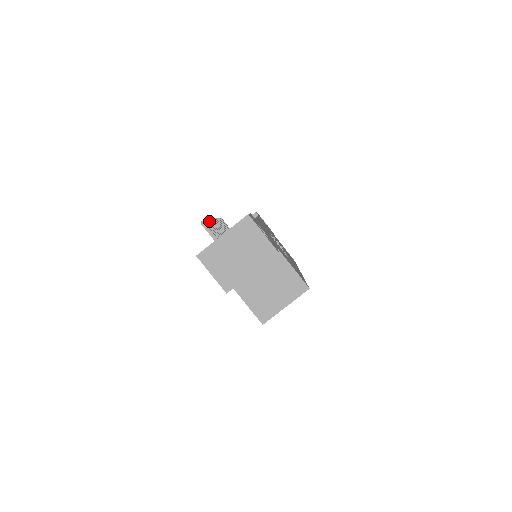
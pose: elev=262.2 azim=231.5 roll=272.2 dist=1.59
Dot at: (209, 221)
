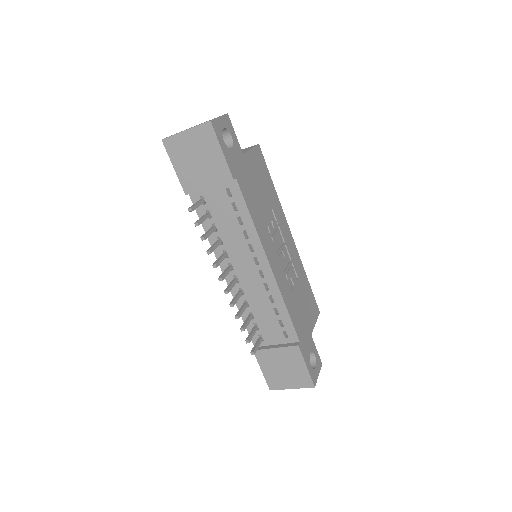
Dot at: occluded
